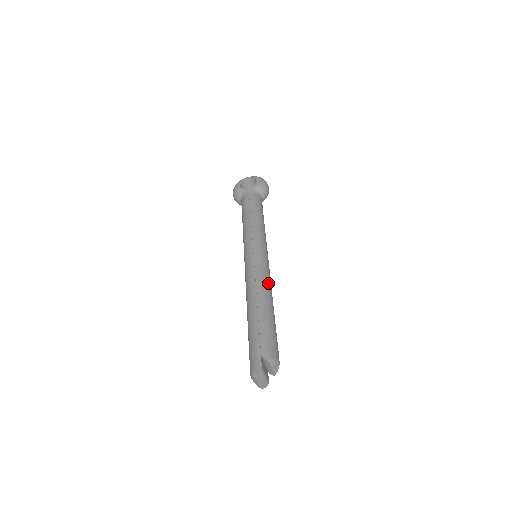
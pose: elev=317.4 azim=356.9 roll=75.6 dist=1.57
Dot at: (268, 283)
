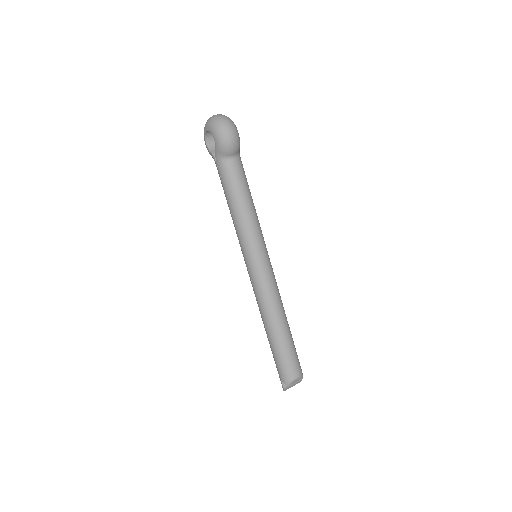
Dot at: (269, 304)
